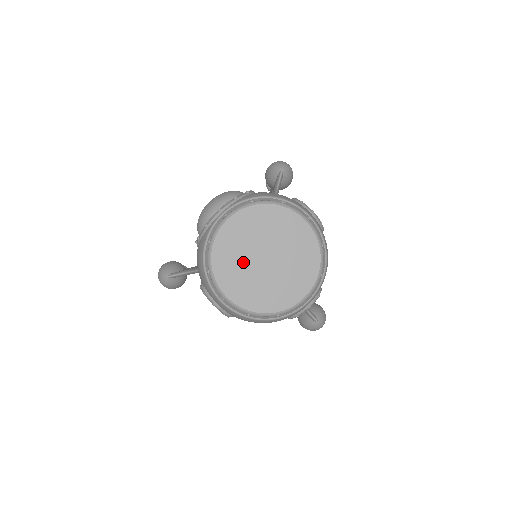
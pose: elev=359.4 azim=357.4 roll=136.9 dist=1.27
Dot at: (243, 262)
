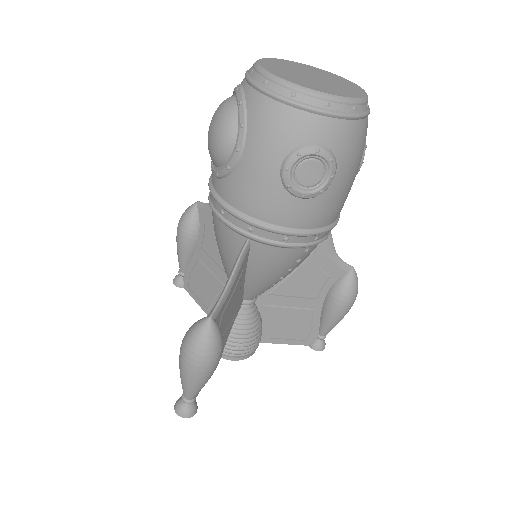
Dot at: (305, 79)
